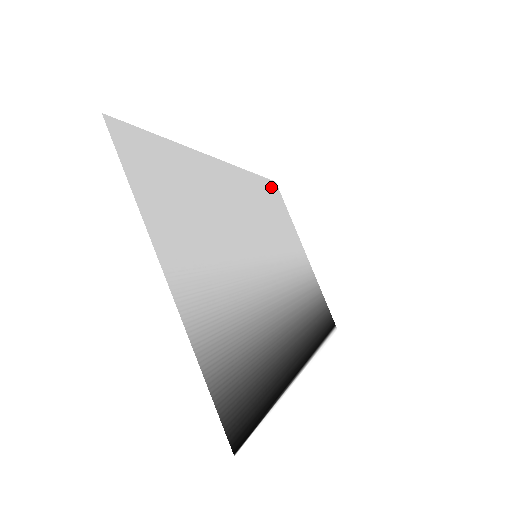
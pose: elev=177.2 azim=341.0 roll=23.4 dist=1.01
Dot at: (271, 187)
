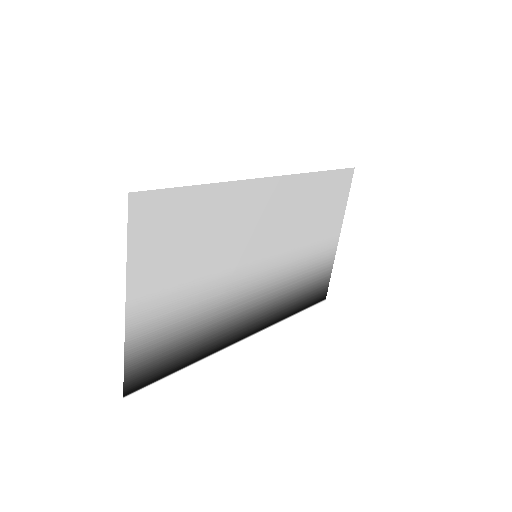
Dot at: (339, 177)
